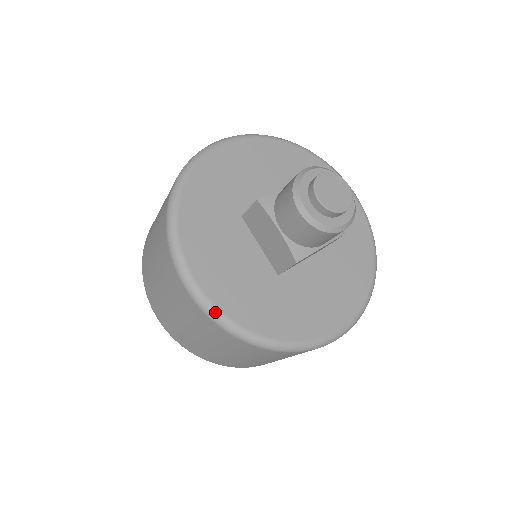
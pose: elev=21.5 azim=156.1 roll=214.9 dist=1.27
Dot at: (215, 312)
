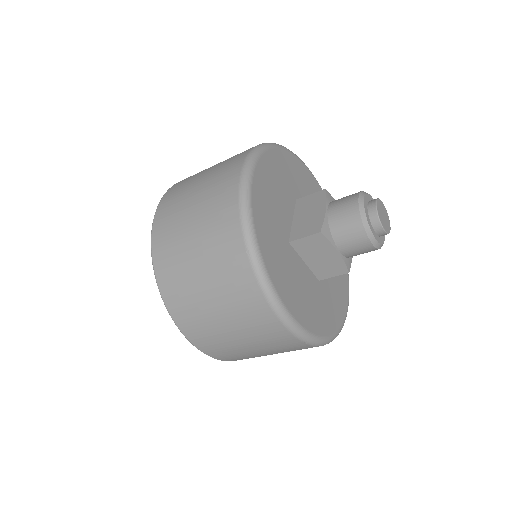
Dot at: (248, 191)
